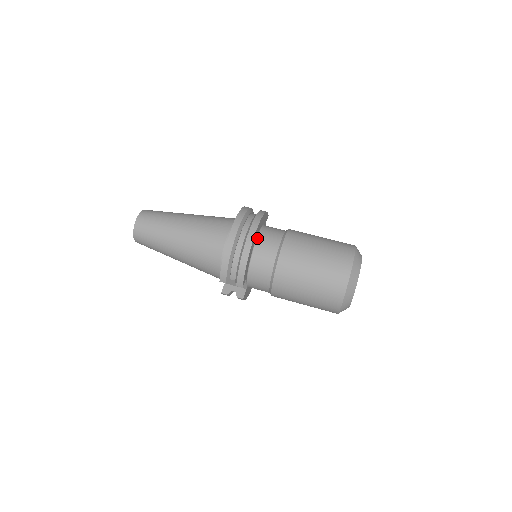
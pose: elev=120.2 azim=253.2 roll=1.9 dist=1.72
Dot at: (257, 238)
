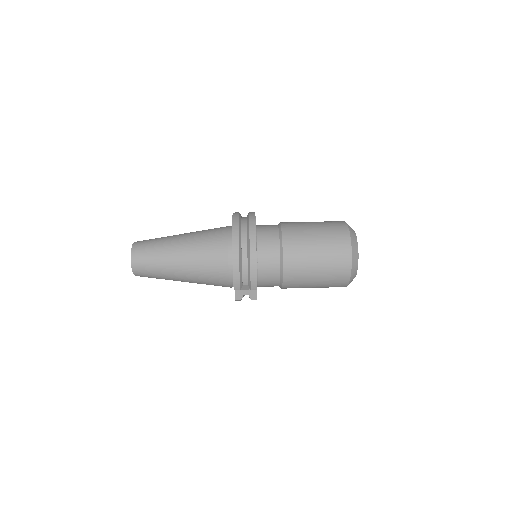
Dot at: (256, 240)
